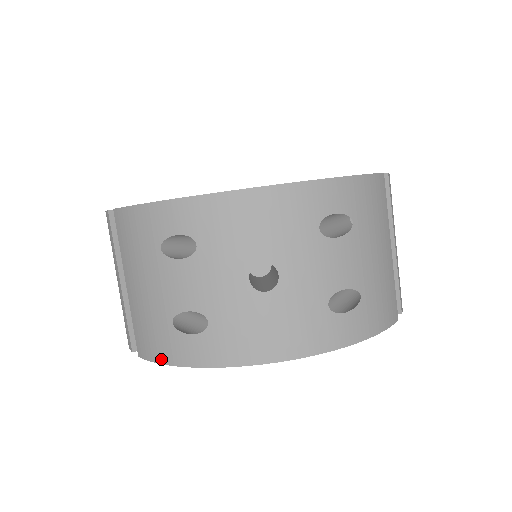
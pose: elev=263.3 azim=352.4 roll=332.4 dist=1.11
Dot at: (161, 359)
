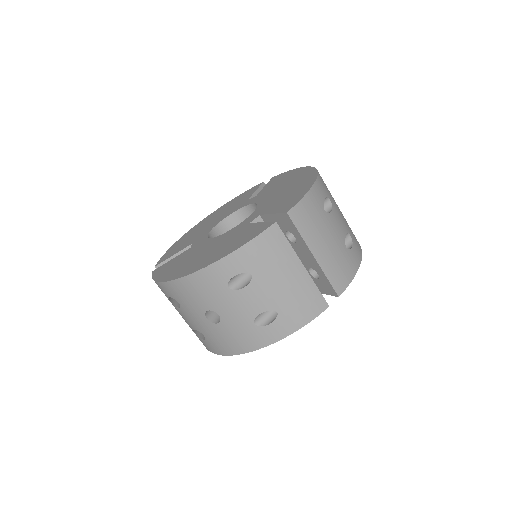
Dot at: occluded
